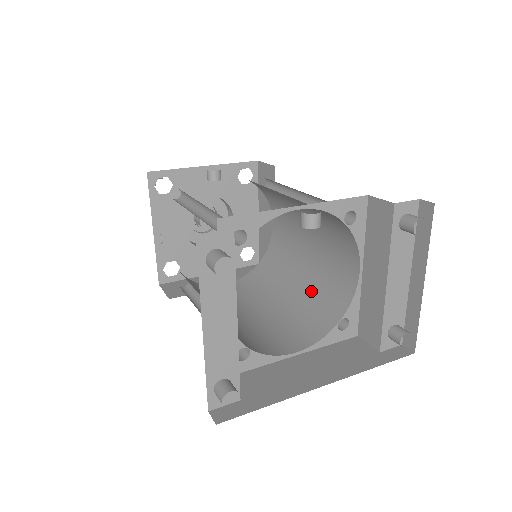
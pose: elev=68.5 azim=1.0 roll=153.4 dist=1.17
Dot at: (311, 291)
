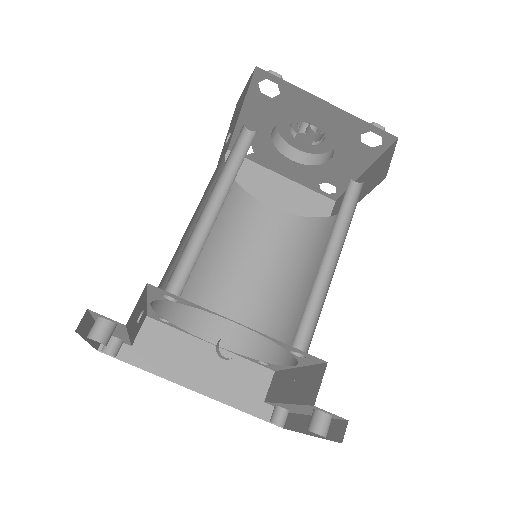
Dot at: (286, 309)
